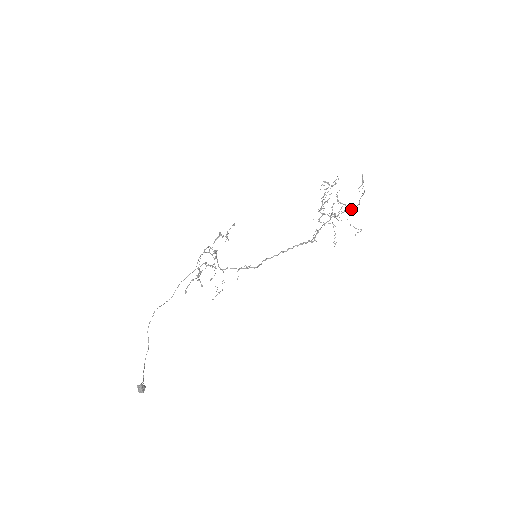
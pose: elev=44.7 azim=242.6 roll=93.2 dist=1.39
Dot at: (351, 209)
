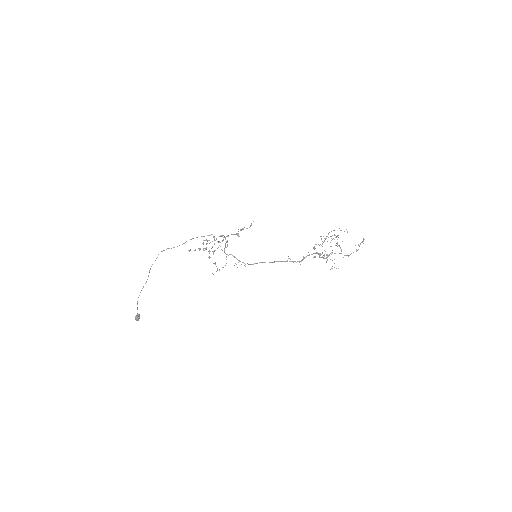
Dot at: (341, 253)
